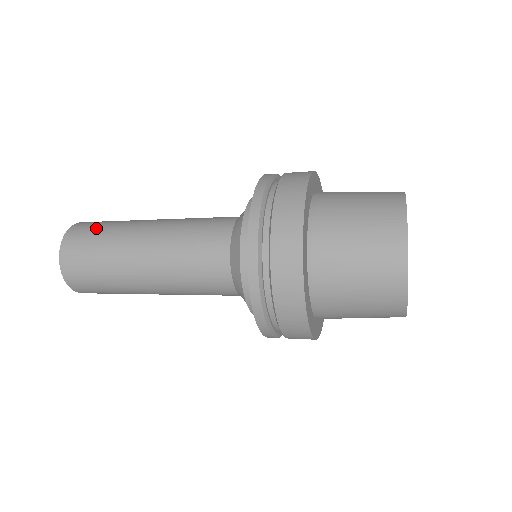
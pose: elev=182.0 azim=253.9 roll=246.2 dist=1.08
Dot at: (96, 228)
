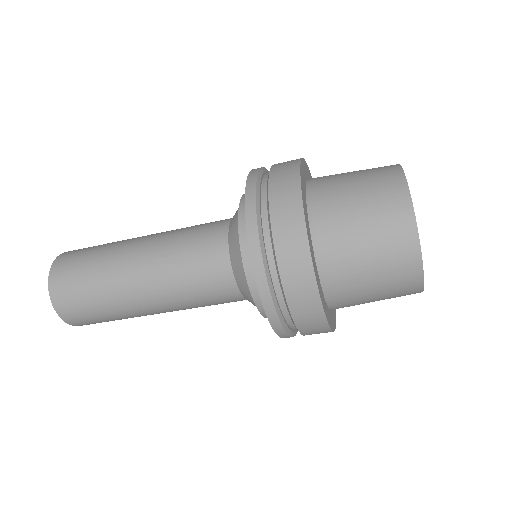
Dot at: (84, 254)
